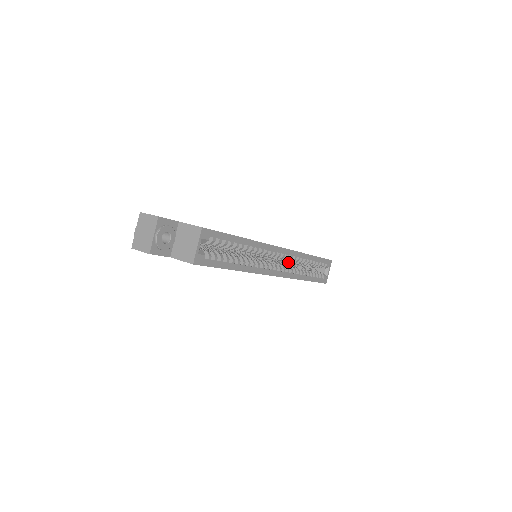
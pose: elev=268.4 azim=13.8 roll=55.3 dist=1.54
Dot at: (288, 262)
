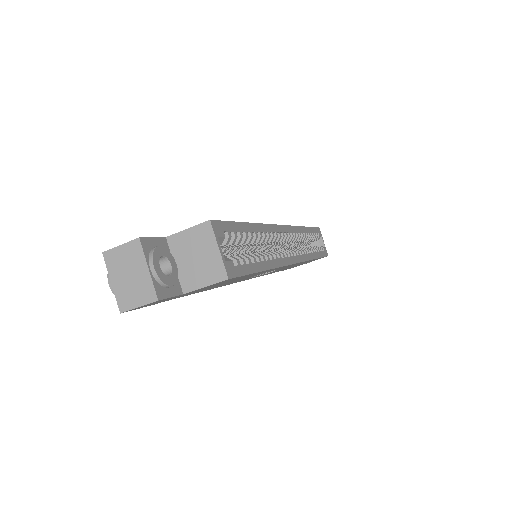
Dot at: (289, 247)
